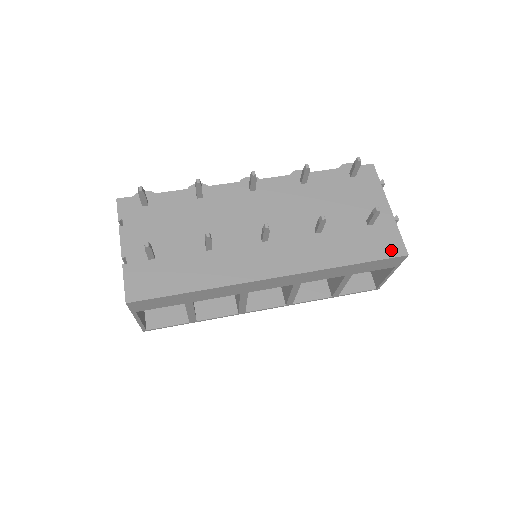
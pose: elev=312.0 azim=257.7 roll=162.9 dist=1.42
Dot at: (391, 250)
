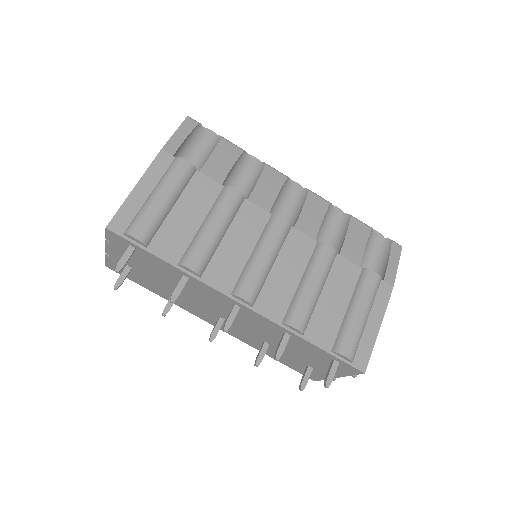
Dot at: occluded
